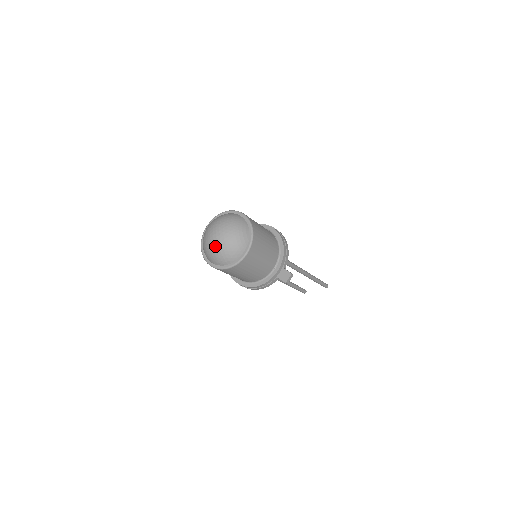
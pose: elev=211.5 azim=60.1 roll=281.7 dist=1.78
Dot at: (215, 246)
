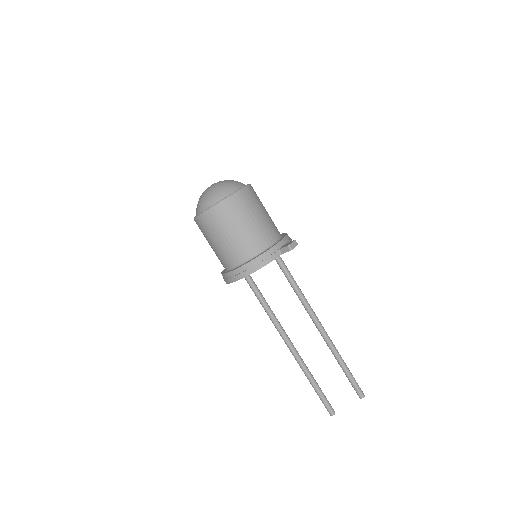
Dot at: (209, 189)
